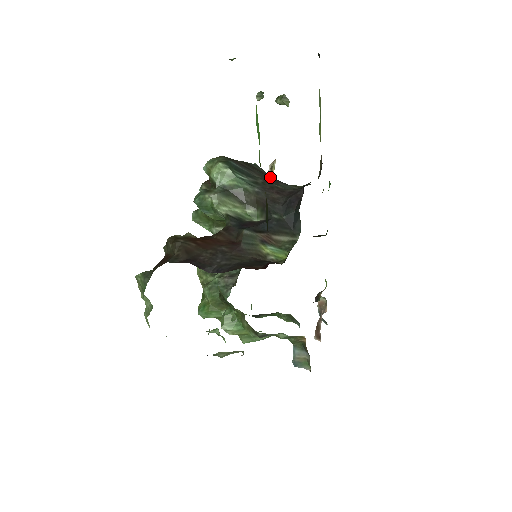
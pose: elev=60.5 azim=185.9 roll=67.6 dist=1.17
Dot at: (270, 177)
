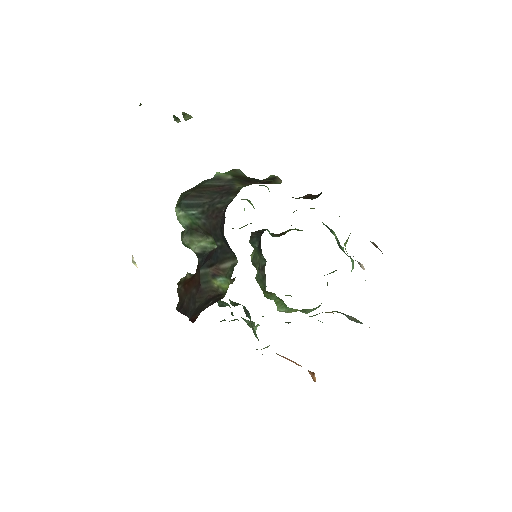
Dot at: occluded
